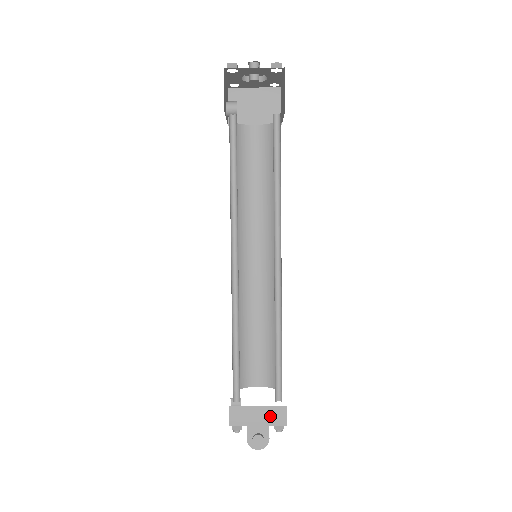
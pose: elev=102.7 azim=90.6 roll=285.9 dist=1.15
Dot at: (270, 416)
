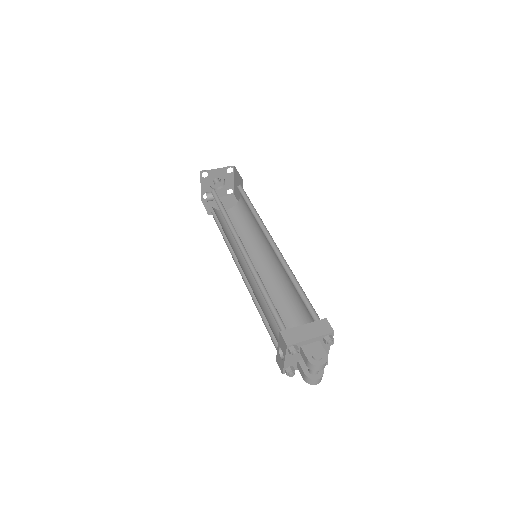
Dot at: (317, 329)
